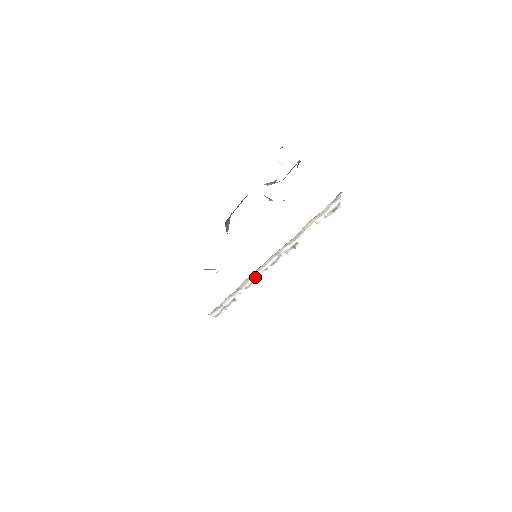
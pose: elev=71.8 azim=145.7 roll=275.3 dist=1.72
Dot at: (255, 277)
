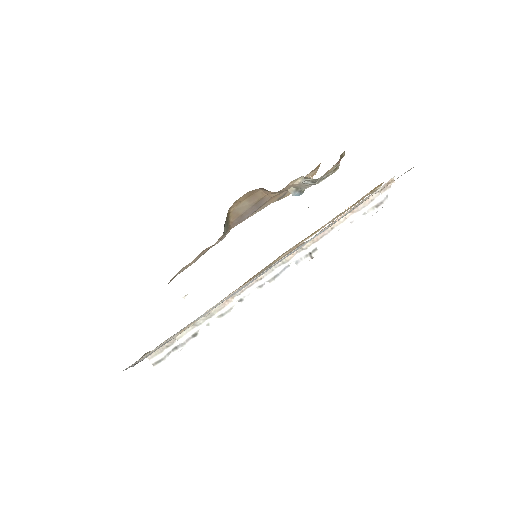
Dot at: (240, 298)
